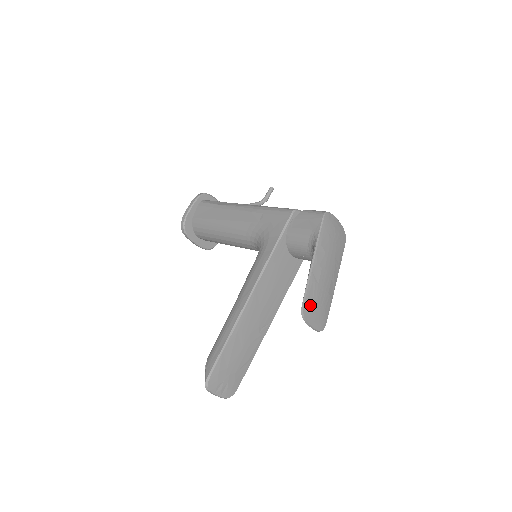
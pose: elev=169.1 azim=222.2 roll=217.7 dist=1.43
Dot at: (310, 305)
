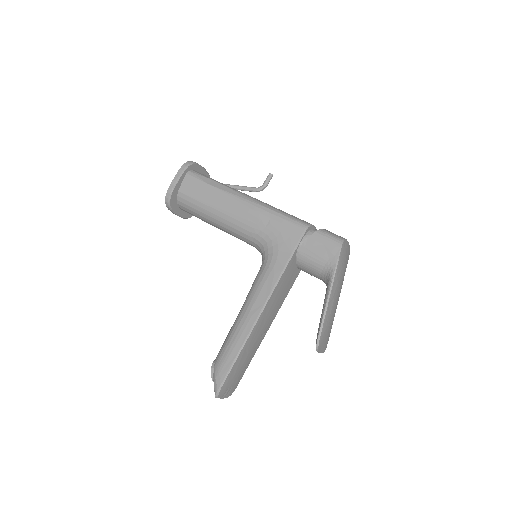
Dot at: (323, 336)
